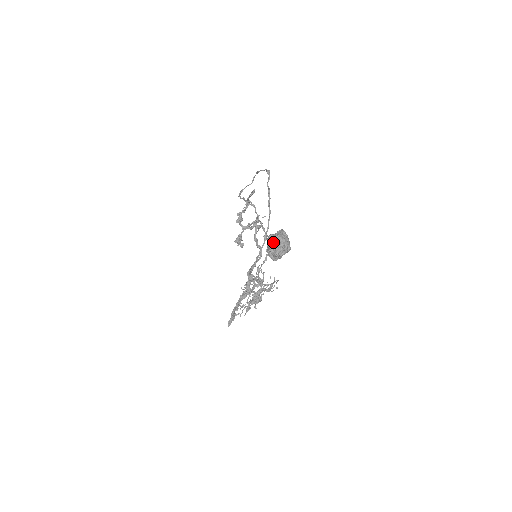
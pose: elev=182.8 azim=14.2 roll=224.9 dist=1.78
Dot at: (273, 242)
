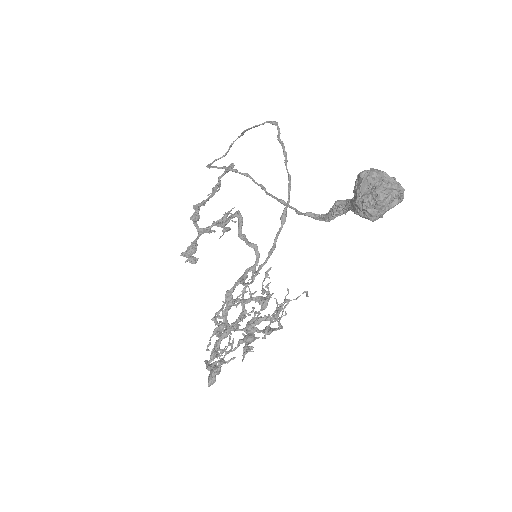
Dot at: (374, 182)
